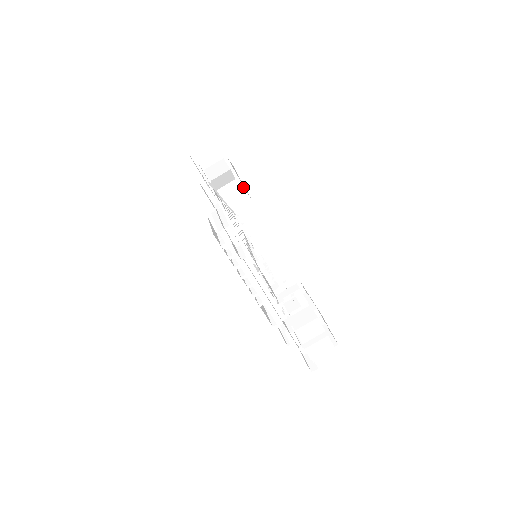
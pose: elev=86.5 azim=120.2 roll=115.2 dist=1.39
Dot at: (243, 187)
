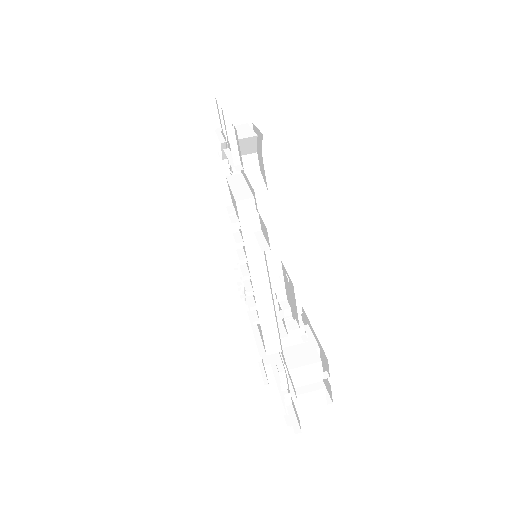
Dot at: (259, 168)
